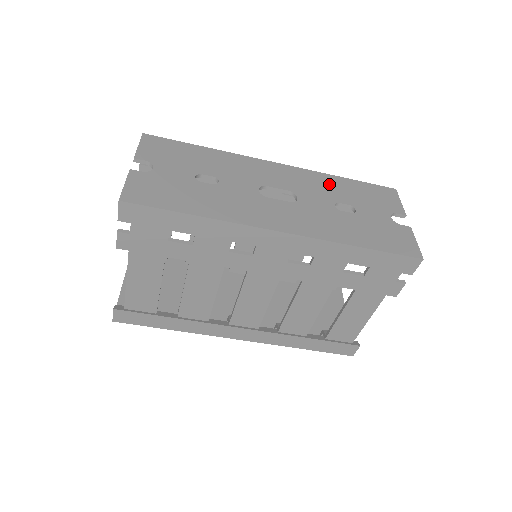
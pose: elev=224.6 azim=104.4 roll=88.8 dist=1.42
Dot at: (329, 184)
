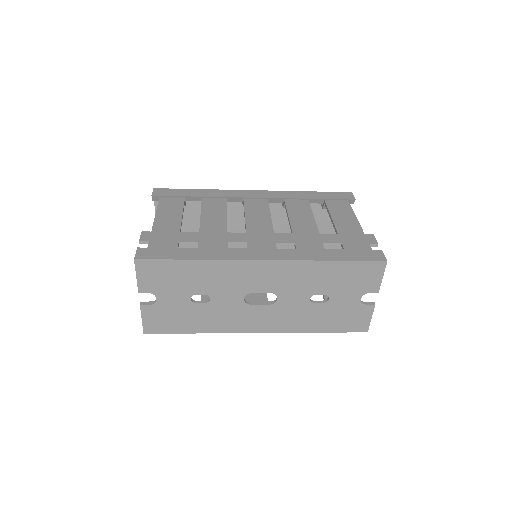
Dot at: (313, 275)
